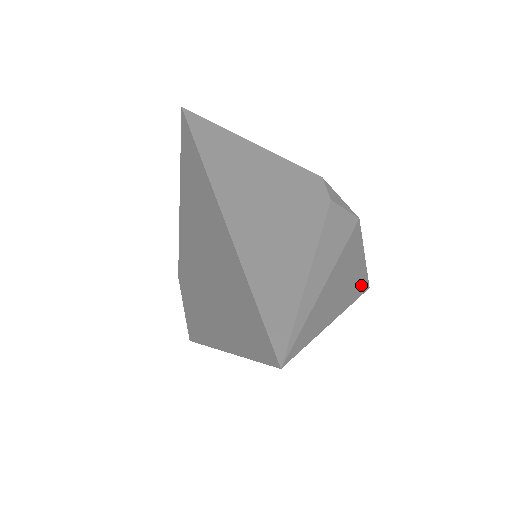
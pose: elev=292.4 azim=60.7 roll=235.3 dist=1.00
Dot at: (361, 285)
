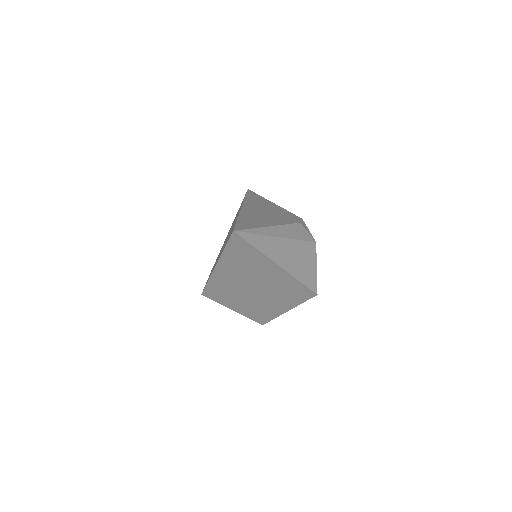
Dot at: (309, 281)
